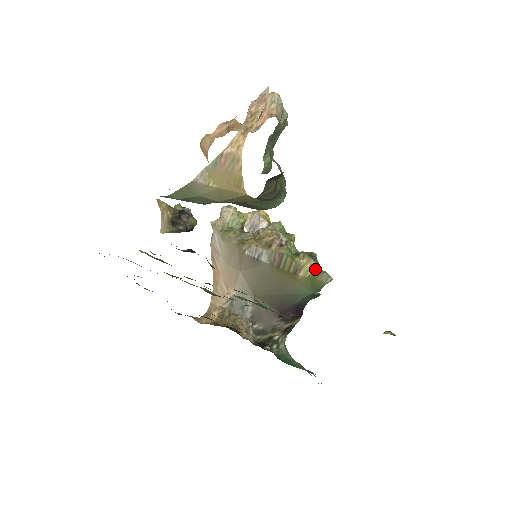
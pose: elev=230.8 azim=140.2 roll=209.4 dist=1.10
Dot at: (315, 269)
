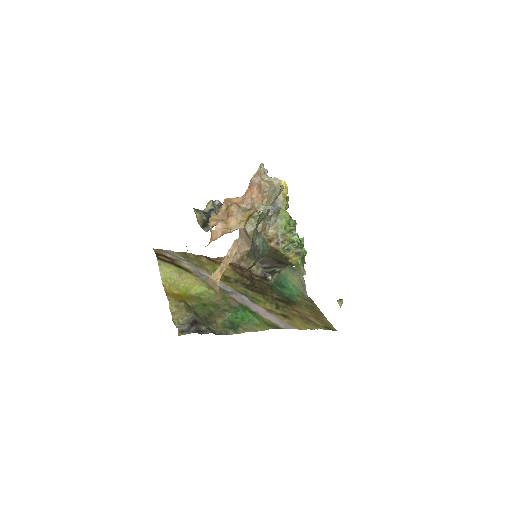
Dot at: (298, 263)
